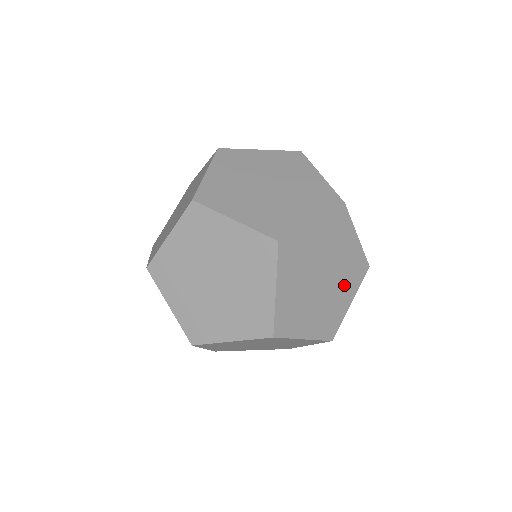
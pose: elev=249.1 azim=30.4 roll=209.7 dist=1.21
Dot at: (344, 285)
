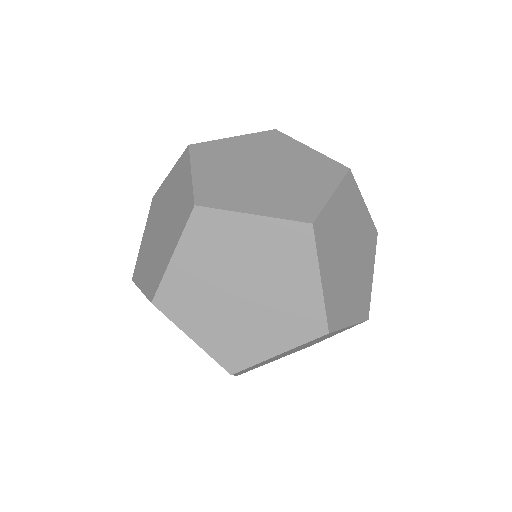
Dot at: occluded
